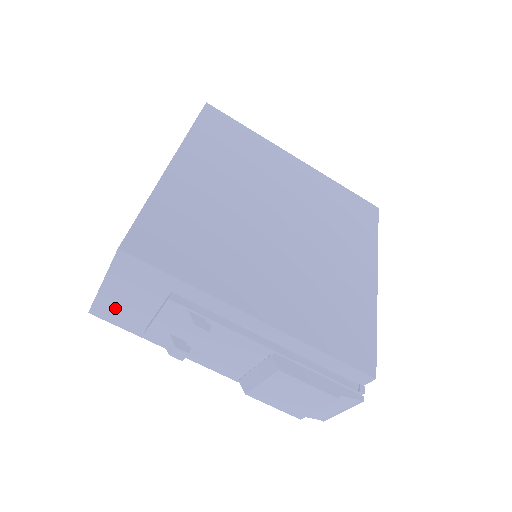
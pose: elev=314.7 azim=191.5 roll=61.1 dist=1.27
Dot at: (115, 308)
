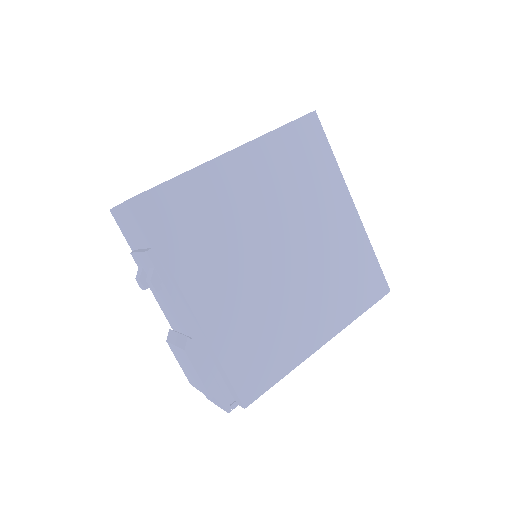
Dot at: (123, 223)
